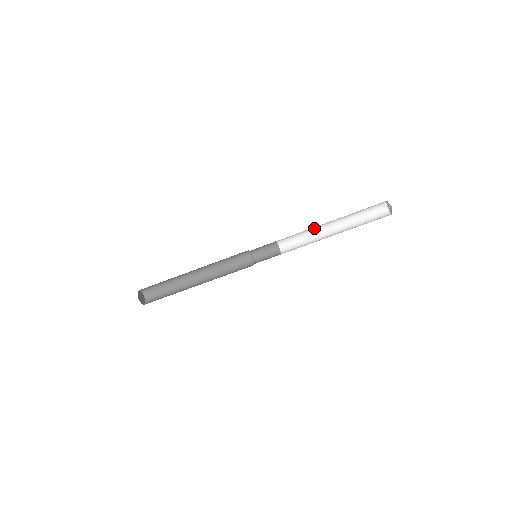
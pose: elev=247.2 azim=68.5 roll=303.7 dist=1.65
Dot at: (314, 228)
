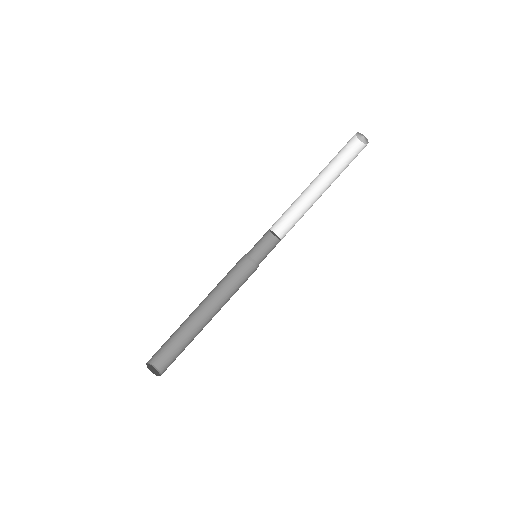
Dot at: (304, 202)
